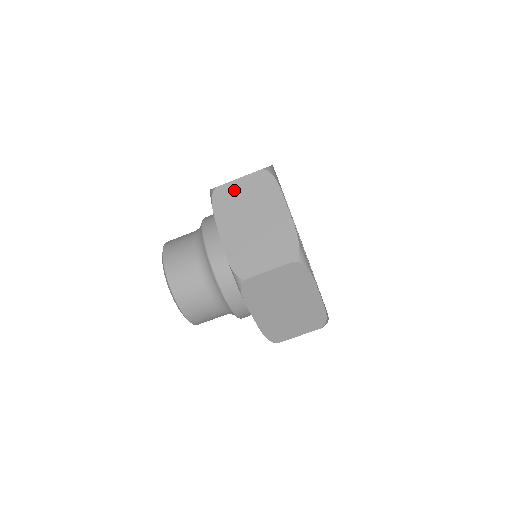
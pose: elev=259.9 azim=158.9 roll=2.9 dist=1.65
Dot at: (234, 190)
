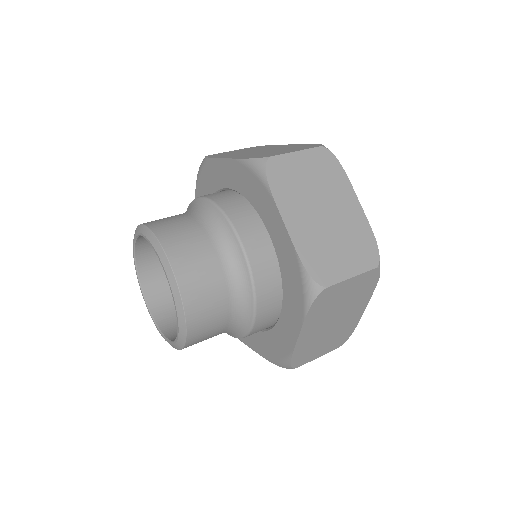
Dot at: (293, 166)
